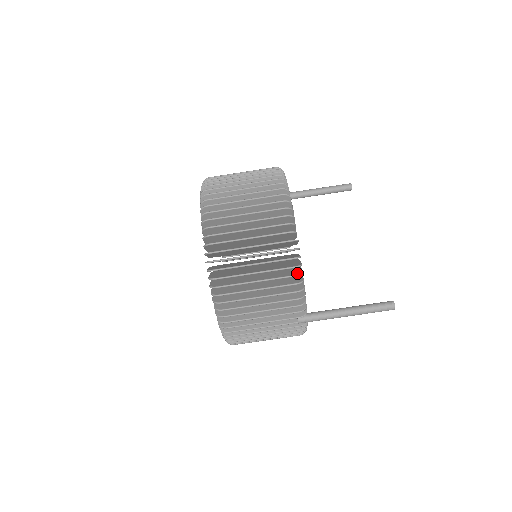
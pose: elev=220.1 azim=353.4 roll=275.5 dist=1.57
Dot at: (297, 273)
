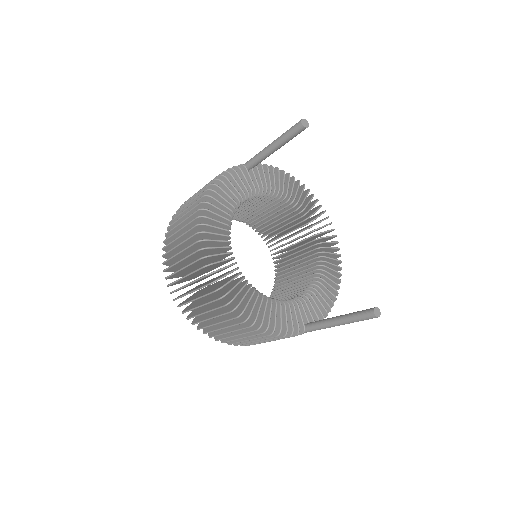
Dot at: (264, 329)
